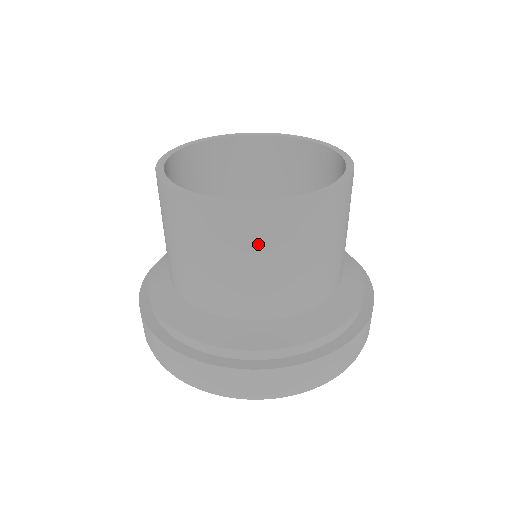
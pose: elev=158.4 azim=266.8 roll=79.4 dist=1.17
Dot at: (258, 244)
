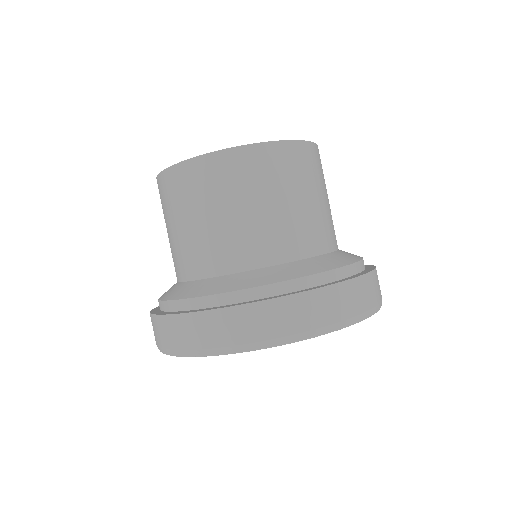
Dot at: (269, 180)
